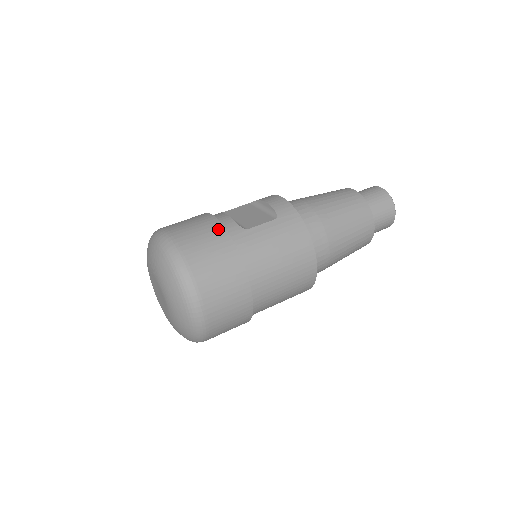
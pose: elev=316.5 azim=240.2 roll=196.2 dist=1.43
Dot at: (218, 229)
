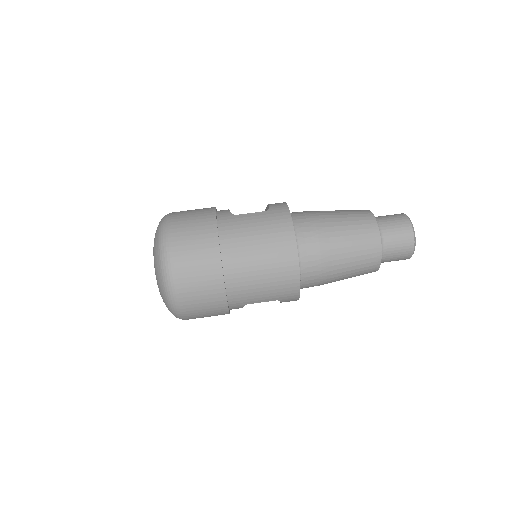
Dot at: (209, 211)
